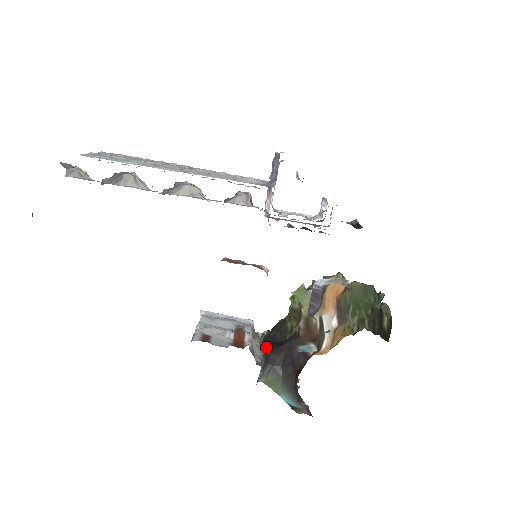
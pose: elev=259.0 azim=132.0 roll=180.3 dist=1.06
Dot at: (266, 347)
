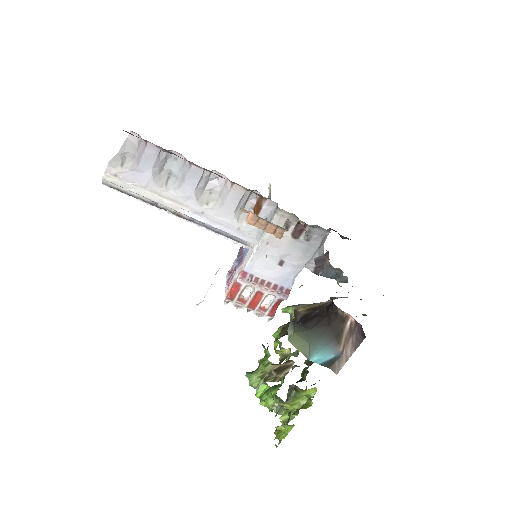
Dot at: occluded
